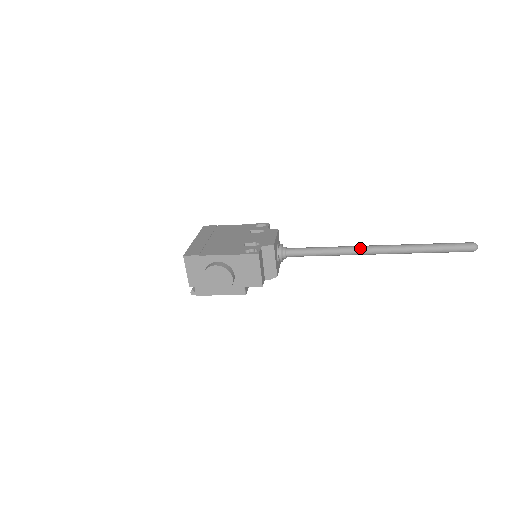
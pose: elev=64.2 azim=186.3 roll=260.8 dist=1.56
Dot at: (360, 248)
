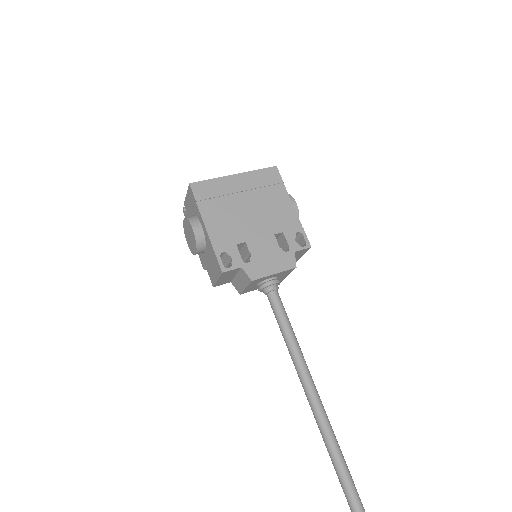
Dot at: (307, 385)
